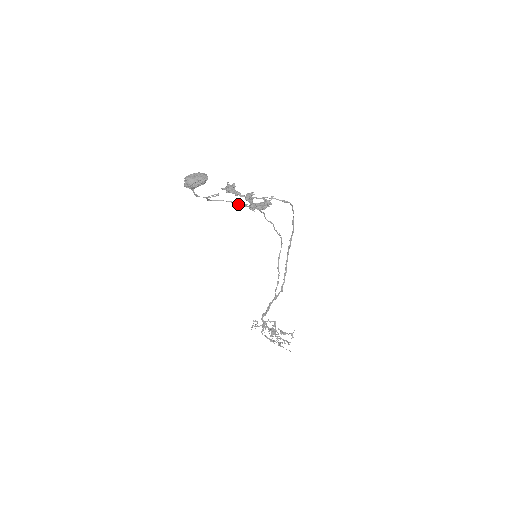
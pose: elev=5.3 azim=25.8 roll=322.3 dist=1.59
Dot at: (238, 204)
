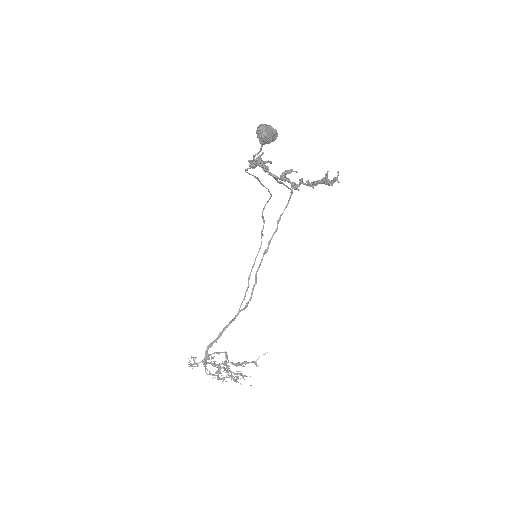
Dot at: (262, 184)
